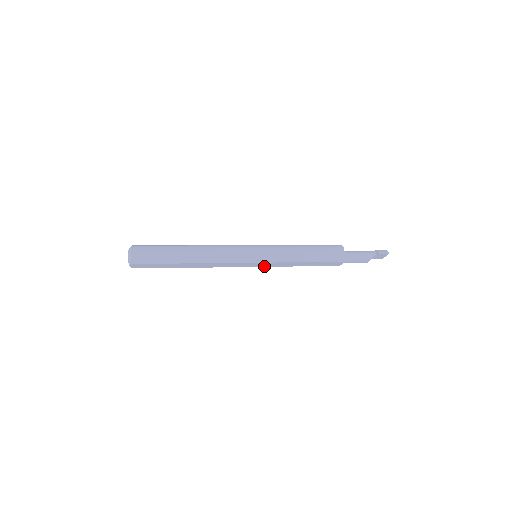
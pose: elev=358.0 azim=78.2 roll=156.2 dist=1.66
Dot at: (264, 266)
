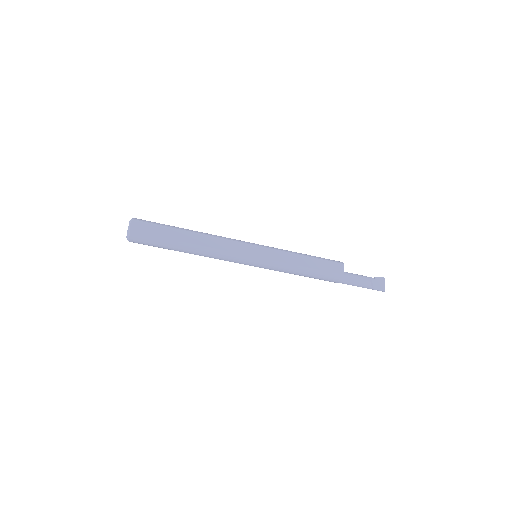
Dot at: (267, 258)
